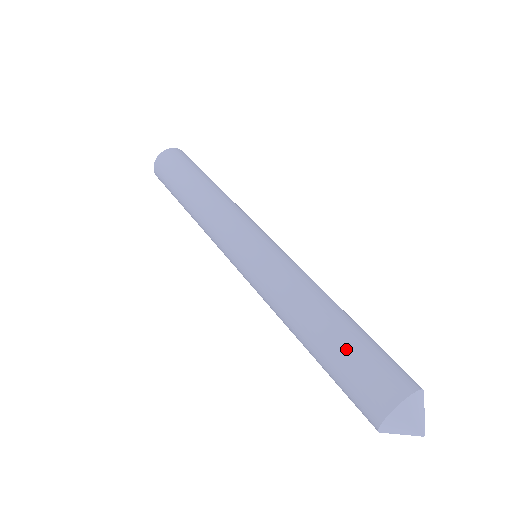
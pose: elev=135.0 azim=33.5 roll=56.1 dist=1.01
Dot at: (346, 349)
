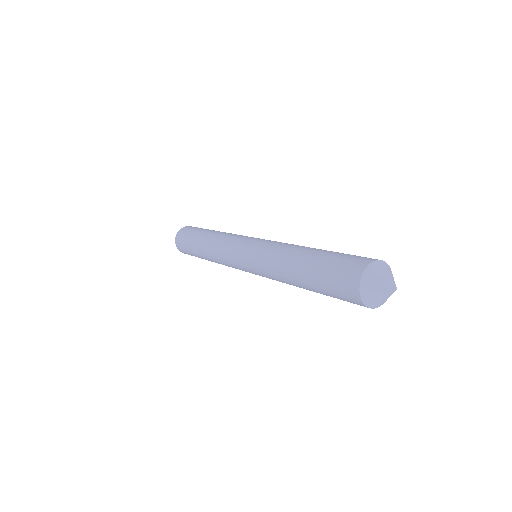
Dot at: (322, 262)
